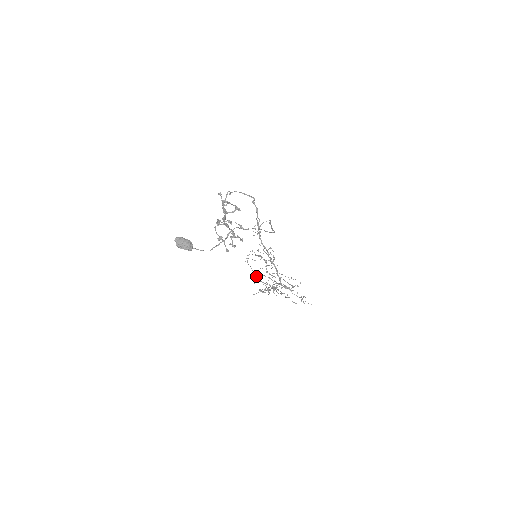
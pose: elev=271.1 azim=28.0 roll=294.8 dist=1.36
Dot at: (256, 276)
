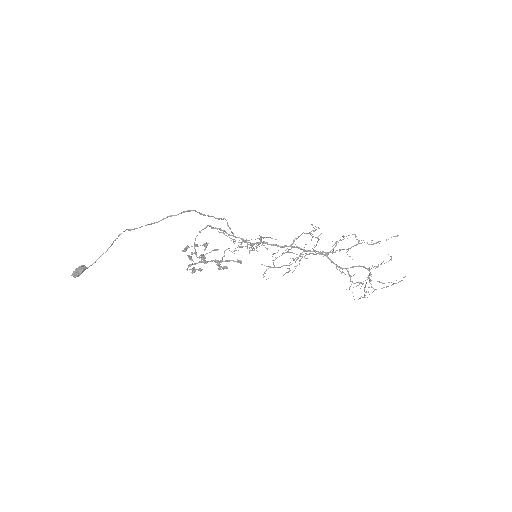
Dot at: (364, 295)
